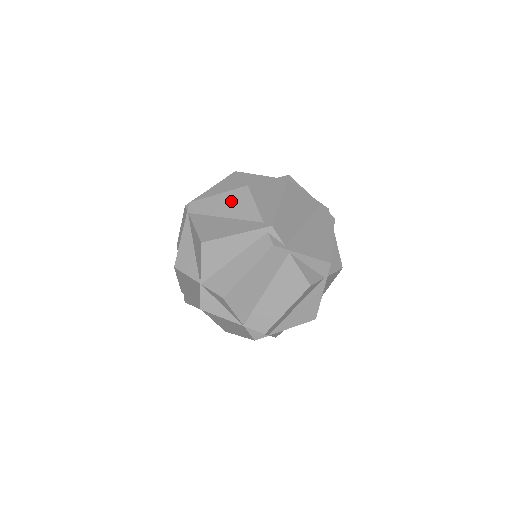
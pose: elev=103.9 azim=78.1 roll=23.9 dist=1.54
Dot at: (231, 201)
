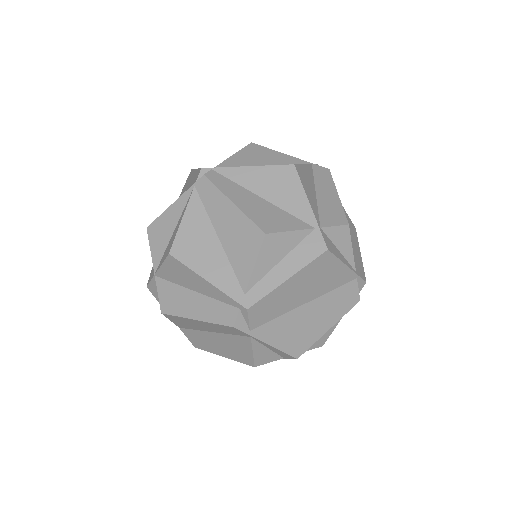
Dot at: (238, 229)
